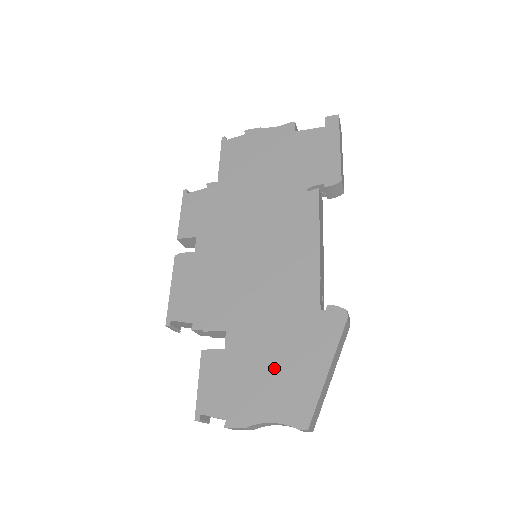
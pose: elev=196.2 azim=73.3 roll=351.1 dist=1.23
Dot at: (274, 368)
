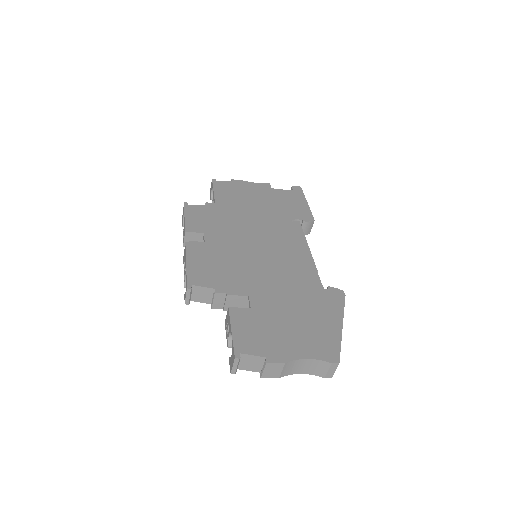
Dot at: (299, 322)
